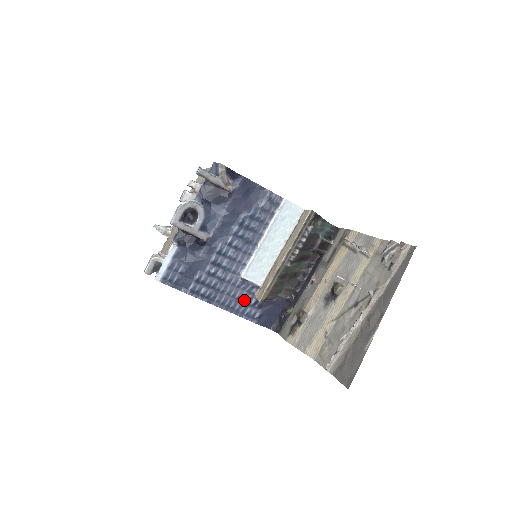
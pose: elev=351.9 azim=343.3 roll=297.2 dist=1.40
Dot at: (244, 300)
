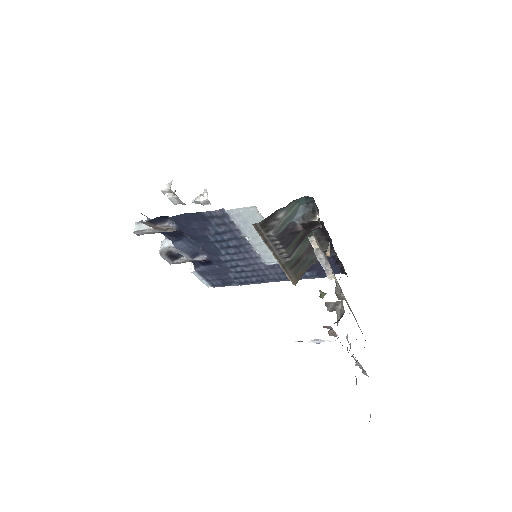
Dot at: occluded
